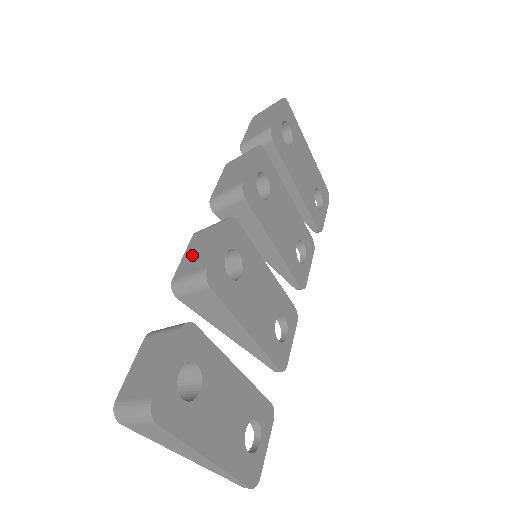
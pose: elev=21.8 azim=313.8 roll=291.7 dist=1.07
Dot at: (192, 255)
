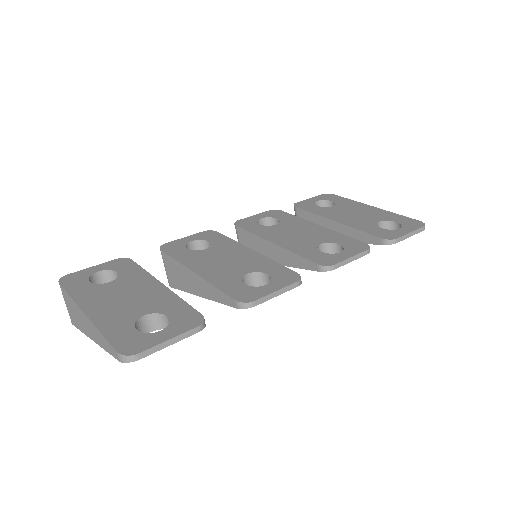
Dot at: occluded
